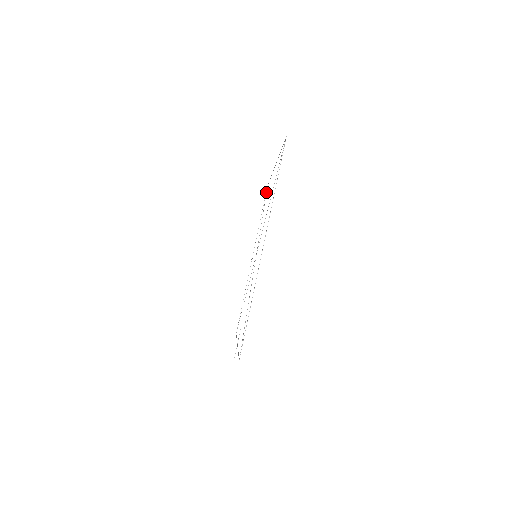
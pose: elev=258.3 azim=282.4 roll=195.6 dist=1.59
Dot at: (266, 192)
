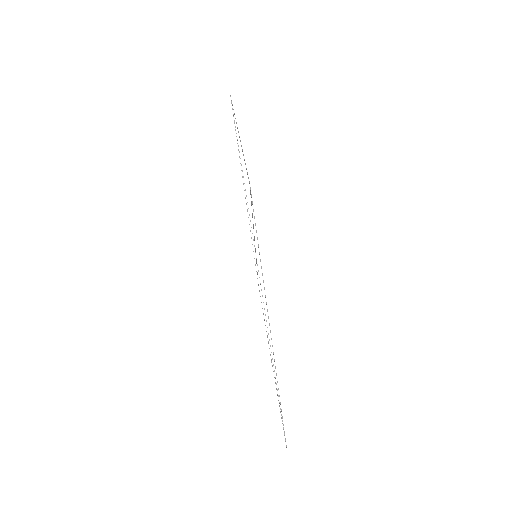
Dot at: occluded
